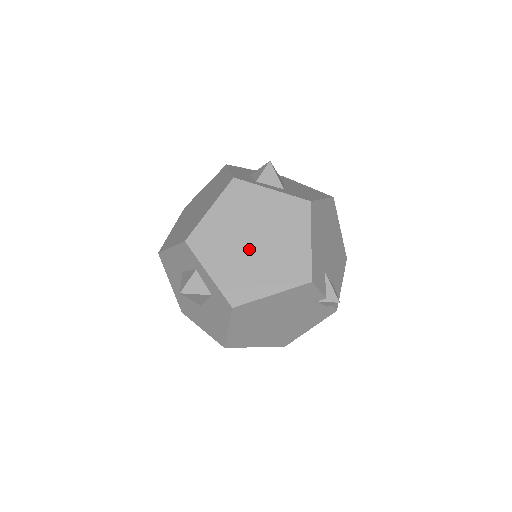
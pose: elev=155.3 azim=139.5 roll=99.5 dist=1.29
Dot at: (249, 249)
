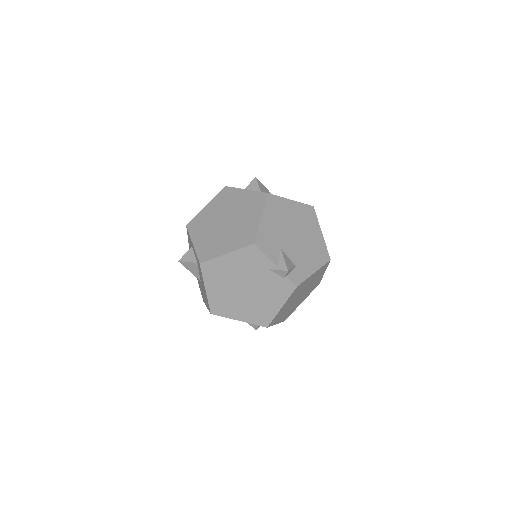
Dot at: (221, 227)
